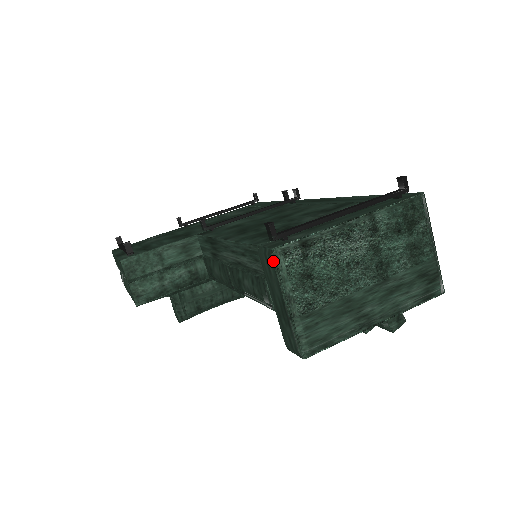
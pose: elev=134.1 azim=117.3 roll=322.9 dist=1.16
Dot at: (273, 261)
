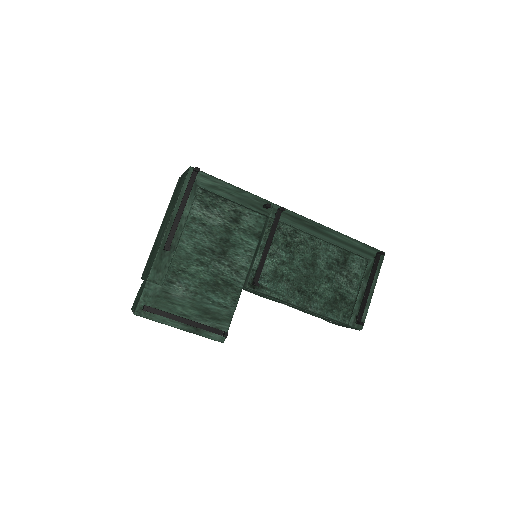
Dot at: occluded
